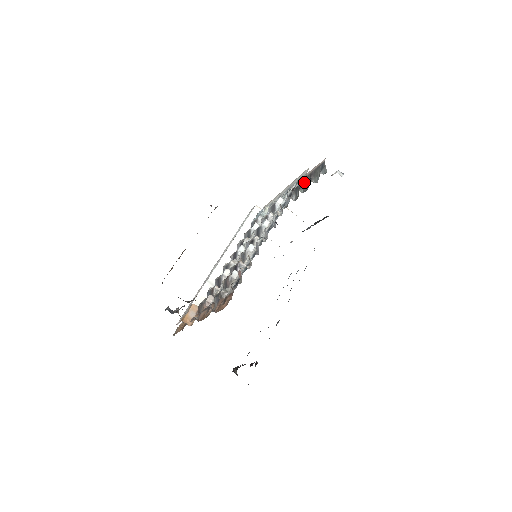
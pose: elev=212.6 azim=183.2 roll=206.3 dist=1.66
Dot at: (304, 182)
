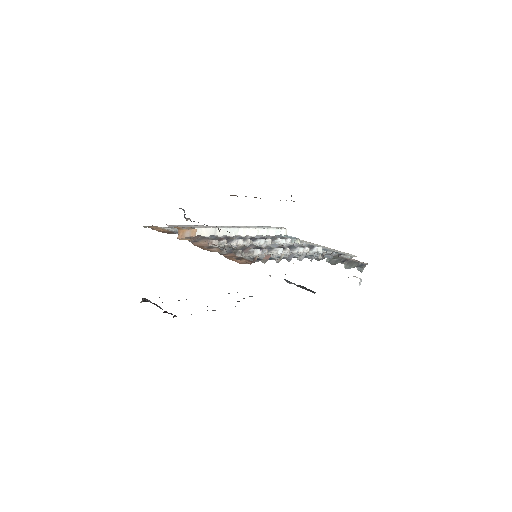
Dot at: (336, 258)
